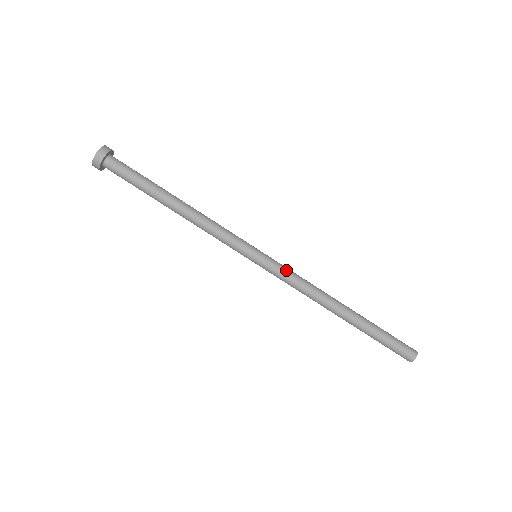
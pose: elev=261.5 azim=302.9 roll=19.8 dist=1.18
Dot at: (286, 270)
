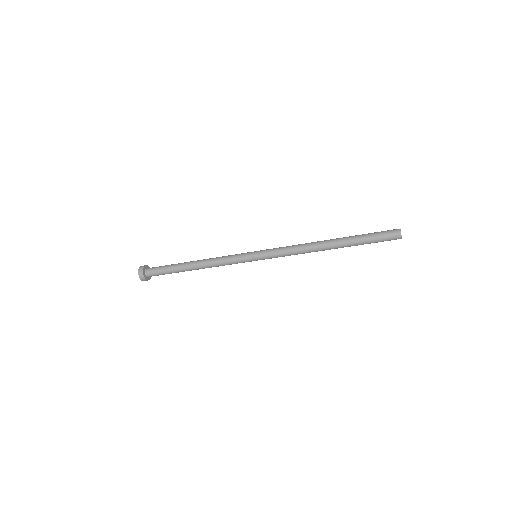
Dot at: (277, 253)
